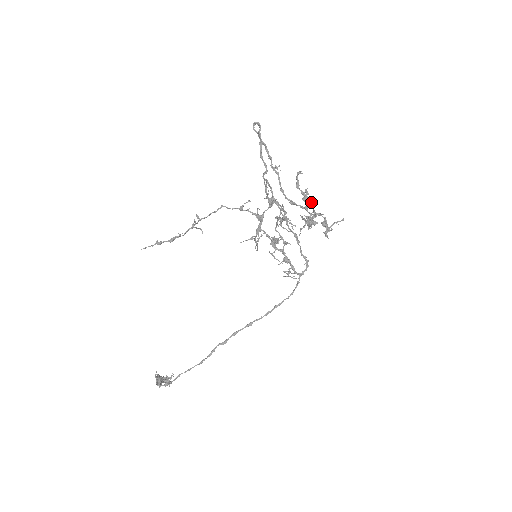
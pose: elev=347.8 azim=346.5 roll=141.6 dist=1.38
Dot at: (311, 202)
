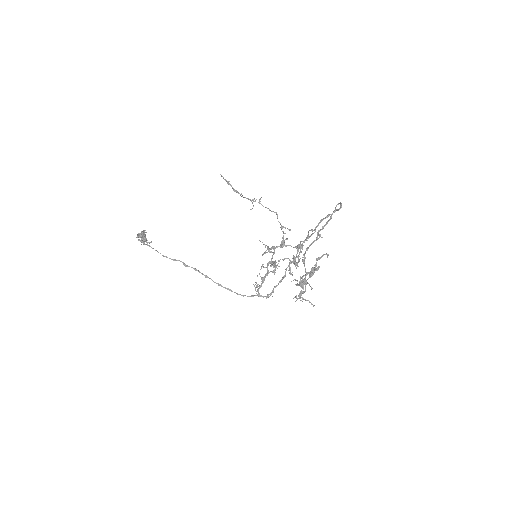
Dot at: (312, 275)
